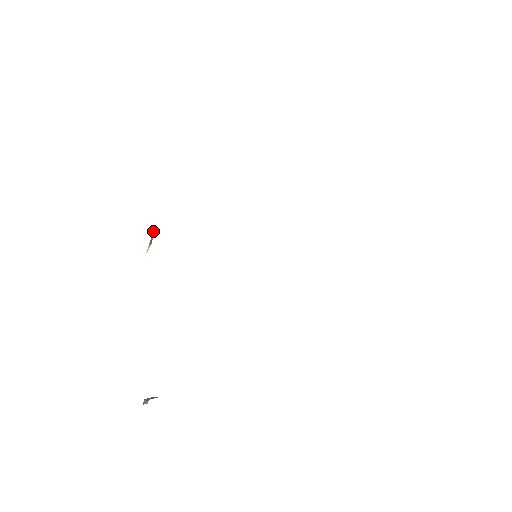
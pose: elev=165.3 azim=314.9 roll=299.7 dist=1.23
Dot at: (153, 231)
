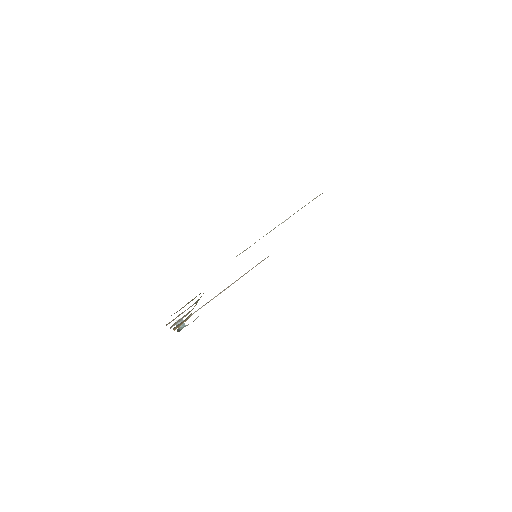
Dot at: occluded
